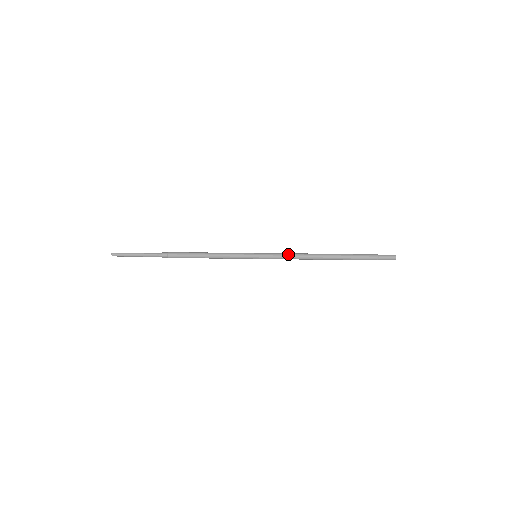
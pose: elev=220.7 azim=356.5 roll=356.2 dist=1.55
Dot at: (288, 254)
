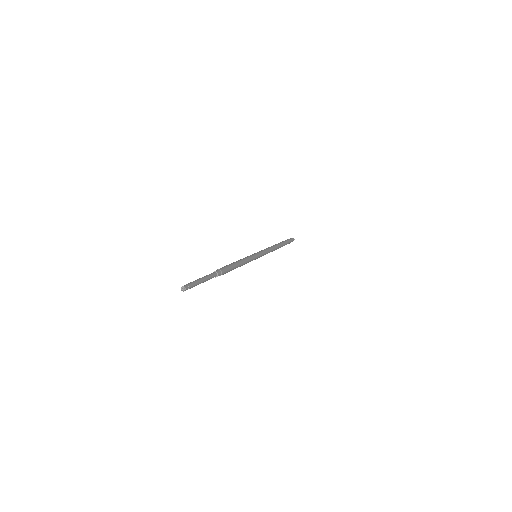
Dot at: (269, 250)
